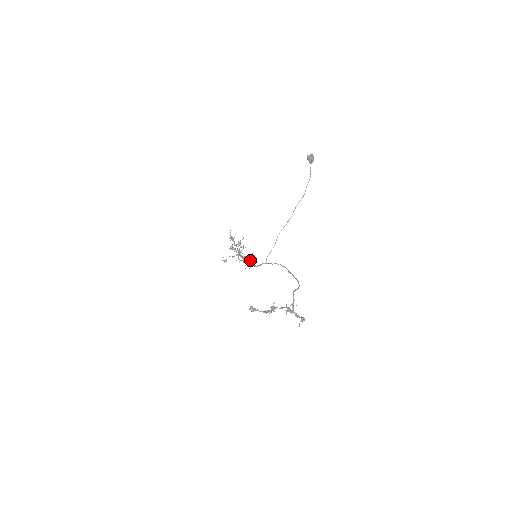
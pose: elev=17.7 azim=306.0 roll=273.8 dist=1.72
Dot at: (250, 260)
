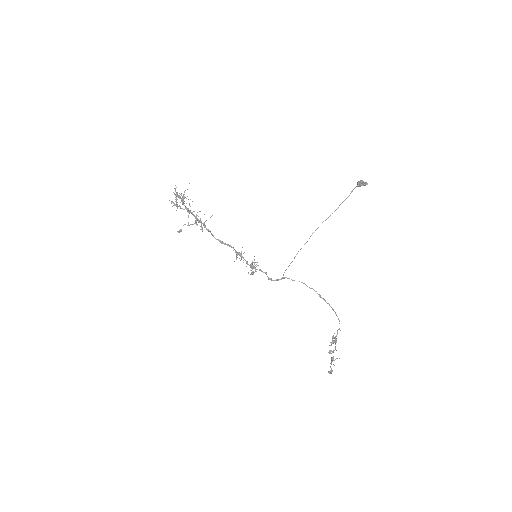
Dot at: (260, 270)
